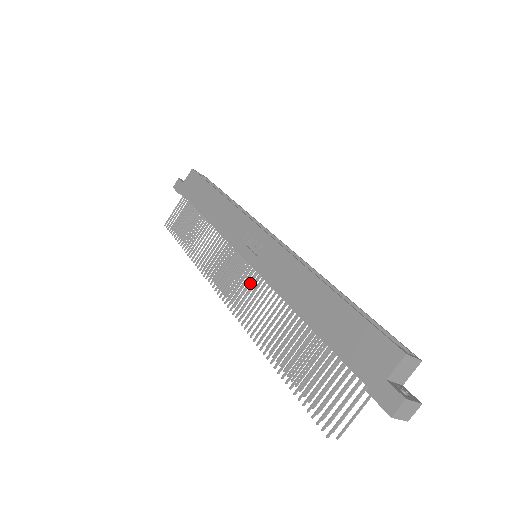
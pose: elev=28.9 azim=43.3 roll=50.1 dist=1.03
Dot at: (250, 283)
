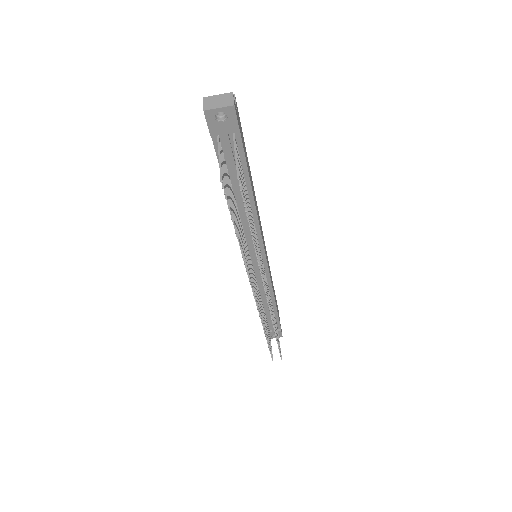
Dot at: occluded
